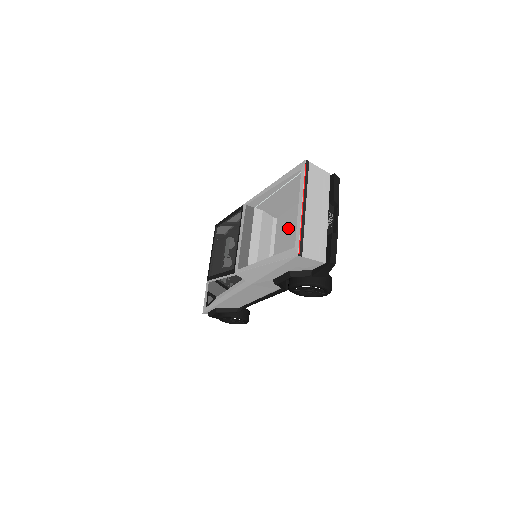
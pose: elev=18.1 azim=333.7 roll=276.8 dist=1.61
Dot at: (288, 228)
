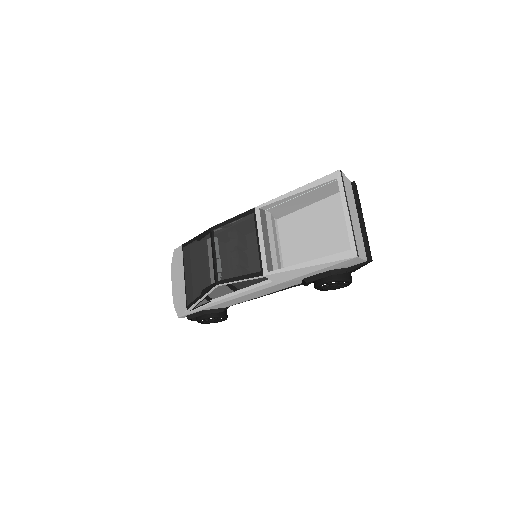
Dot at: (299, 229)
